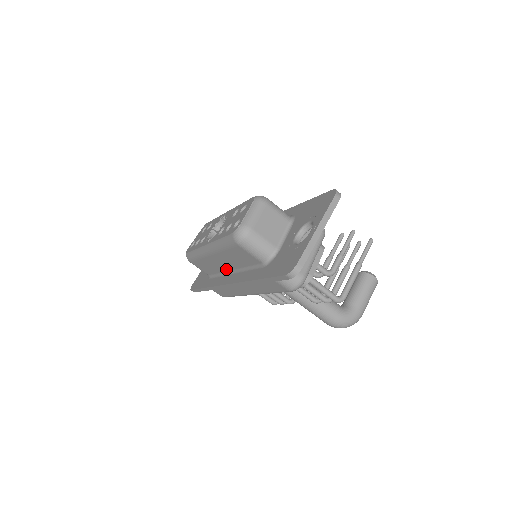
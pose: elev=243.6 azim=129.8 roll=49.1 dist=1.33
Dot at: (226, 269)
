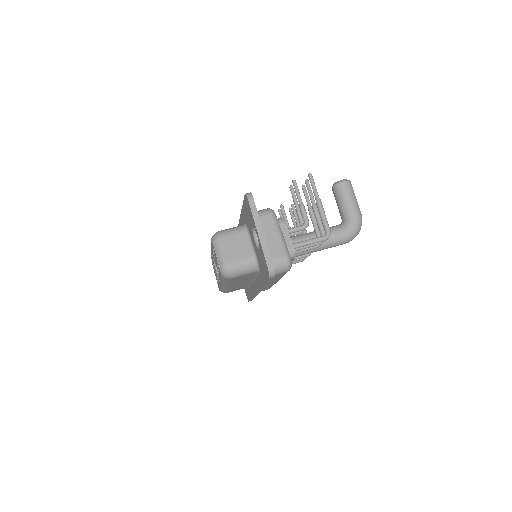
Dot at: (248, 282)
